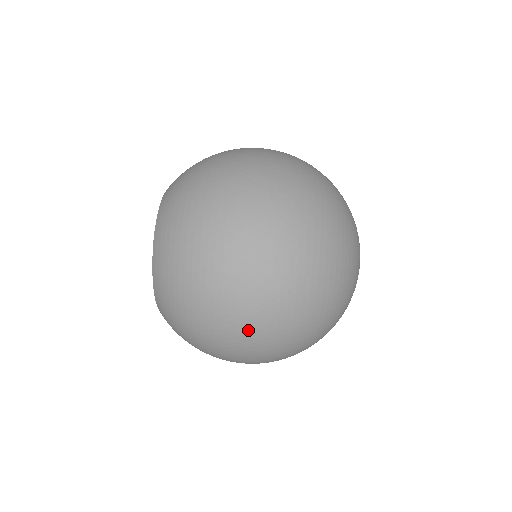
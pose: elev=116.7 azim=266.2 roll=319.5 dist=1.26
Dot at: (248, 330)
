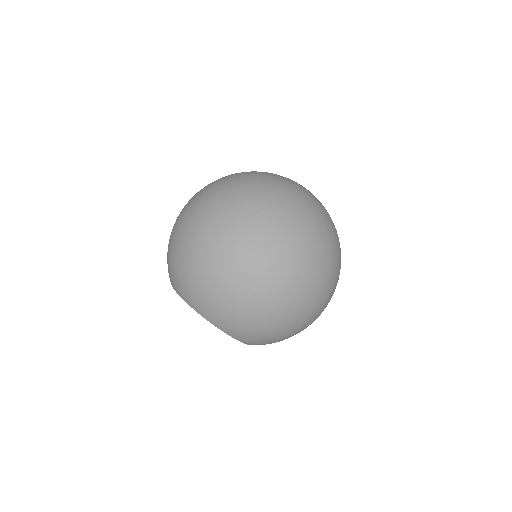
Dot at: occluded
